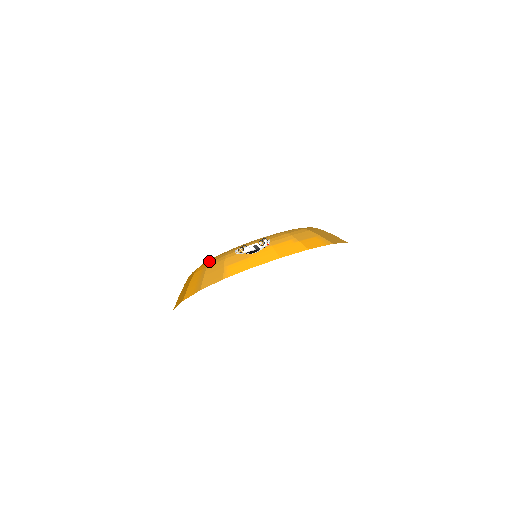
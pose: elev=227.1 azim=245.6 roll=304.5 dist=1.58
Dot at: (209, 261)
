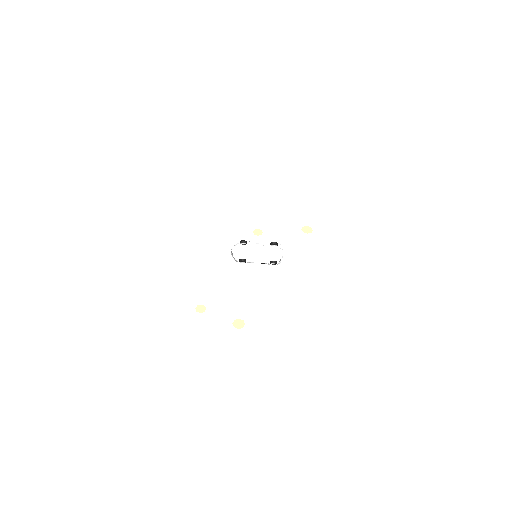
Dot at: occluded
